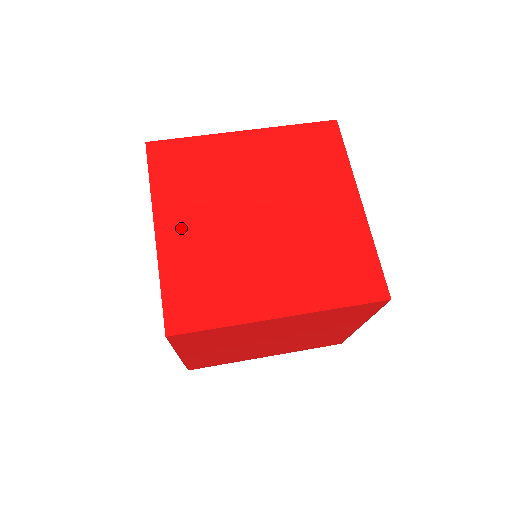
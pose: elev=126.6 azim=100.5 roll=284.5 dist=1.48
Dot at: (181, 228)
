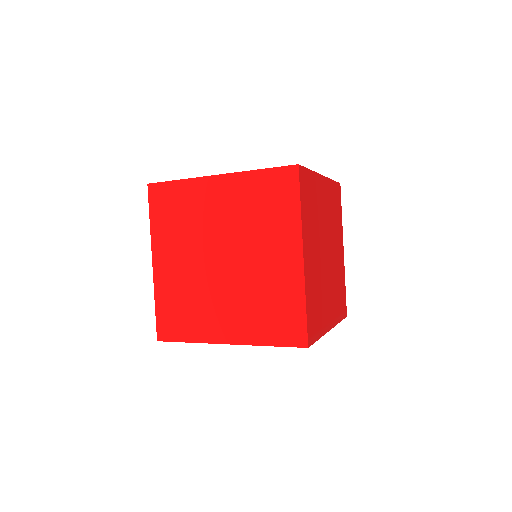
Dot at: occluded
